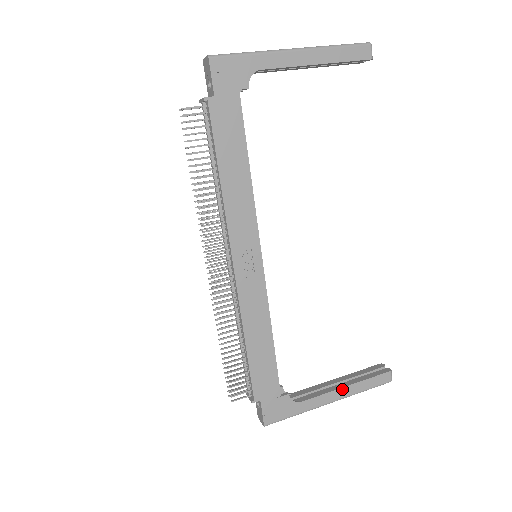
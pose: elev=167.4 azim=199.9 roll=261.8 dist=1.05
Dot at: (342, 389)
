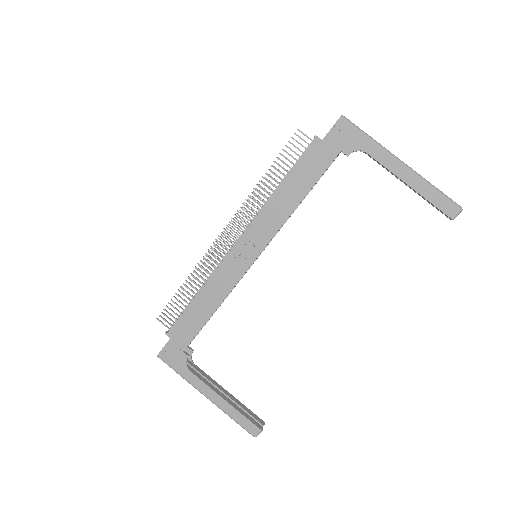
Dot at: (220, 397)
